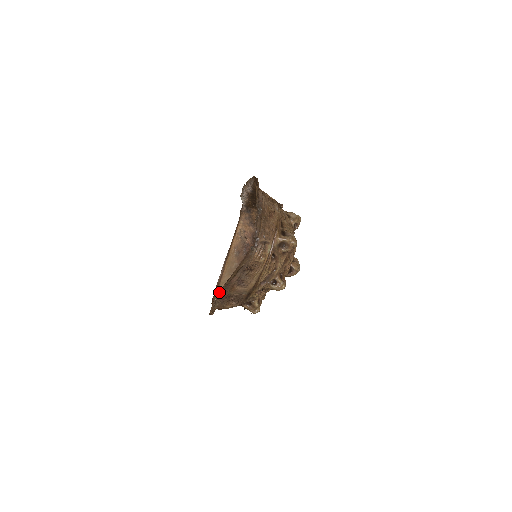
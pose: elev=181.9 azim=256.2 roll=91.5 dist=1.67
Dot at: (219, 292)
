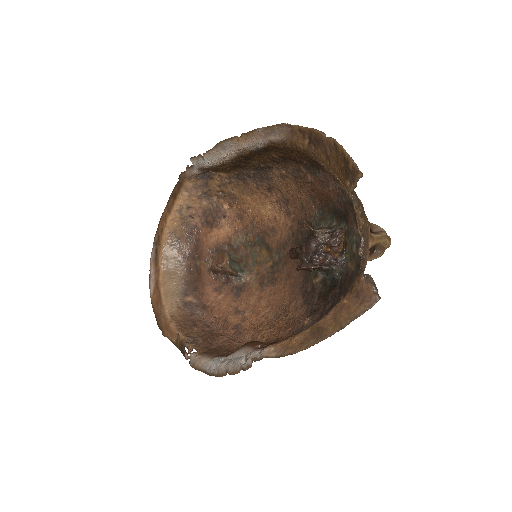
Dot at: (275, 357)
